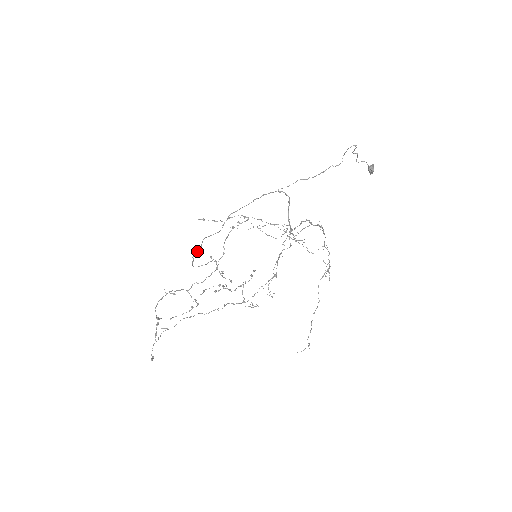
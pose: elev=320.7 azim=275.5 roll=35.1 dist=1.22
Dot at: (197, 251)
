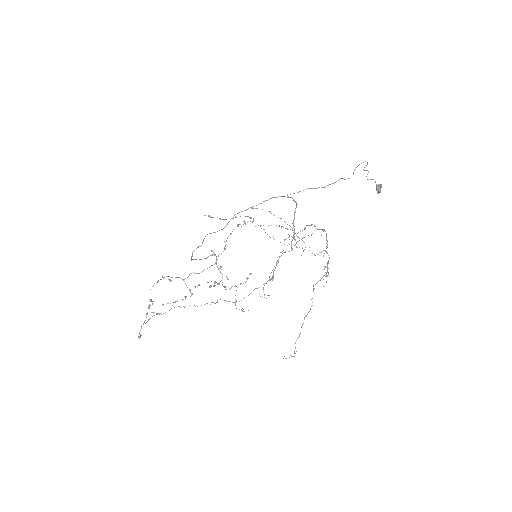
Dot at: (197, 247)
